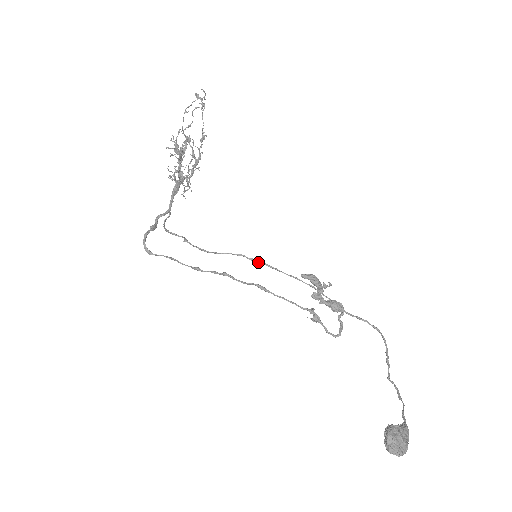
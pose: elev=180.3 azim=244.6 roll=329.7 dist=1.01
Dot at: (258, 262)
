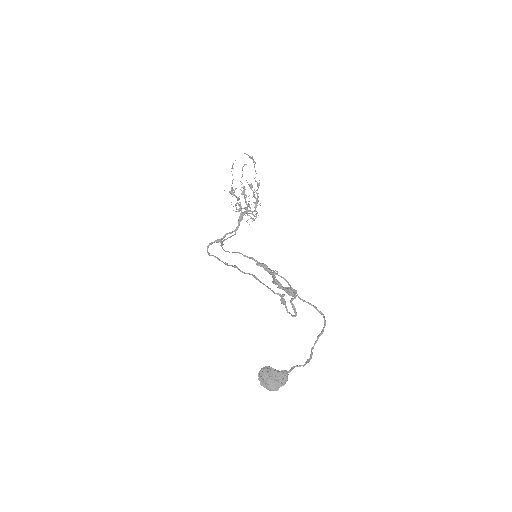
Dot at: (249, 258)
